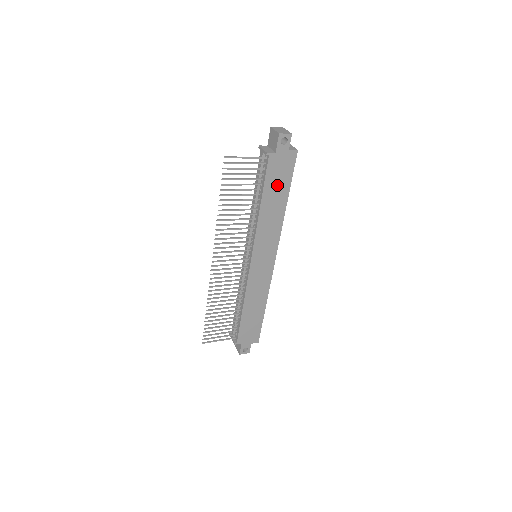
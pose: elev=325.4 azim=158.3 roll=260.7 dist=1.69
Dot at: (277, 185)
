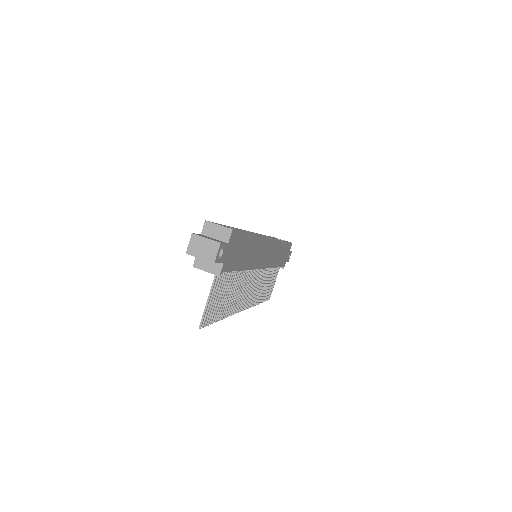
Dot at: (240, 252)
